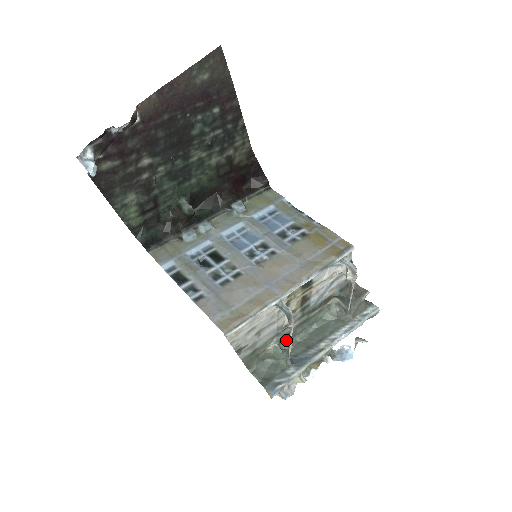
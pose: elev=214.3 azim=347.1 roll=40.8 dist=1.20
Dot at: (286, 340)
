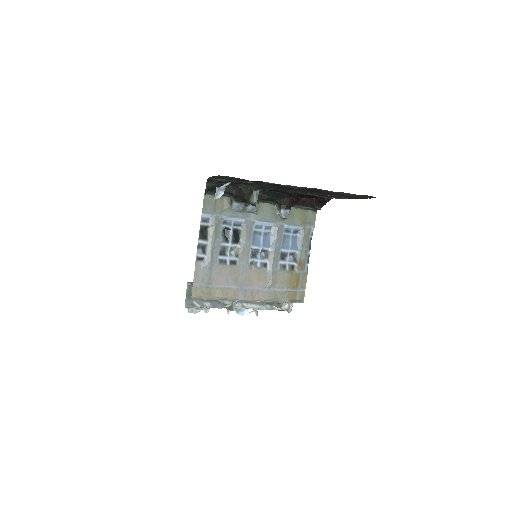
Dot at: occluded
